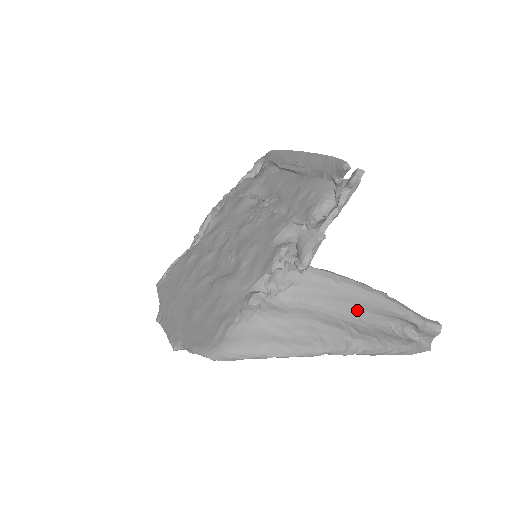
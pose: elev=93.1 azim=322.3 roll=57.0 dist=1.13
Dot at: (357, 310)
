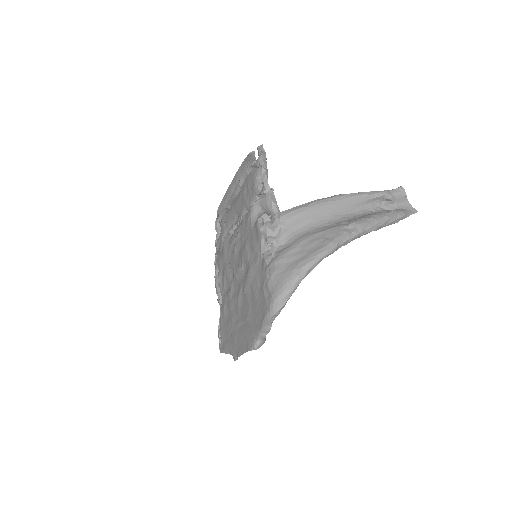
Dot at: (336, 214)
